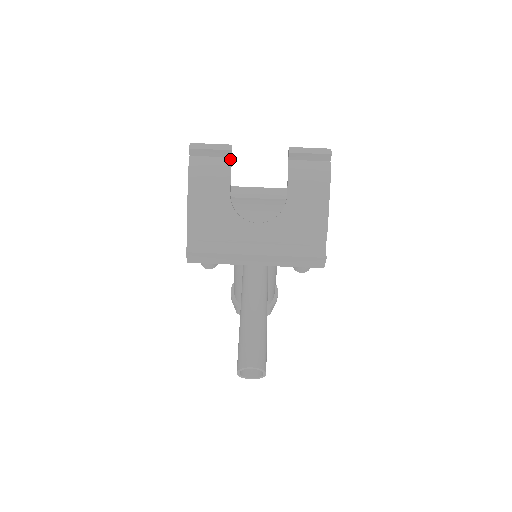
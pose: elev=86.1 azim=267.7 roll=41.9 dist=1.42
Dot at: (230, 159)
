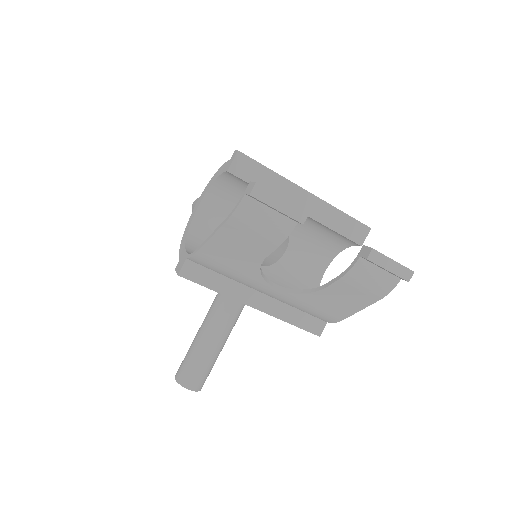
Dot at: (294, 224)
